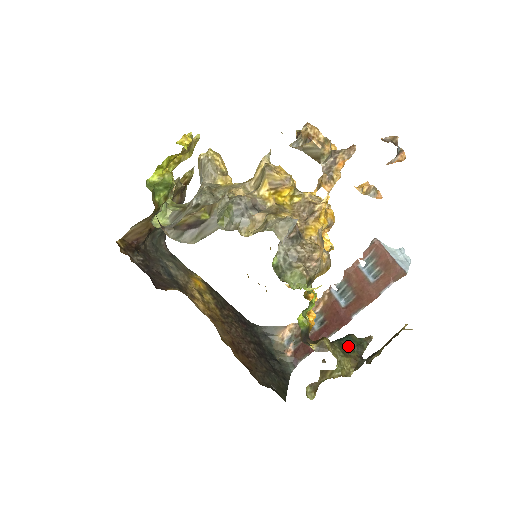
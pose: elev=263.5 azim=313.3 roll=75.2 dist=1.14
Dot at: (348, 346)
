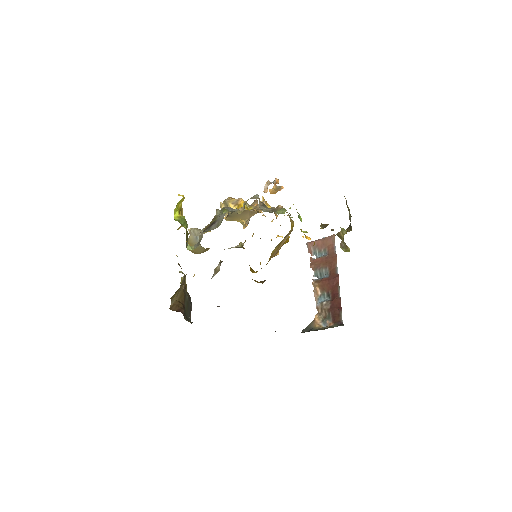
Dot at: occluded
